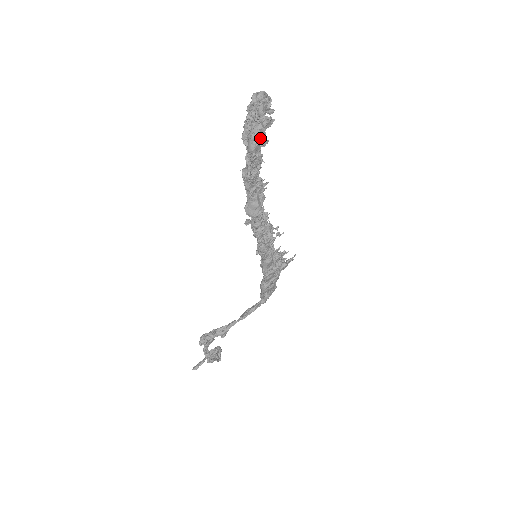
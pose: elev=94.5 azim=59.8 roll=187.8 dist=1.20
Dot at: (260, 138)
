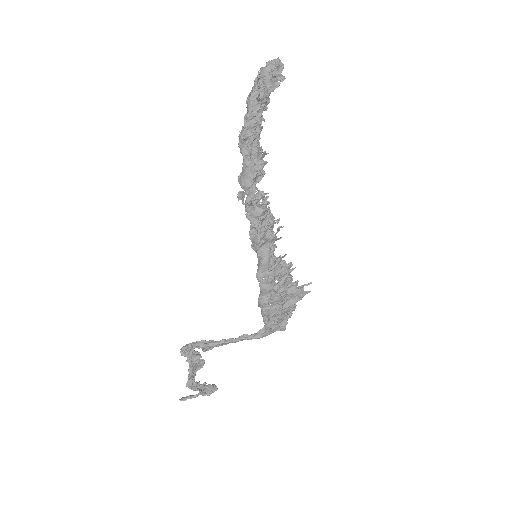
Dot at: (259, 95)
